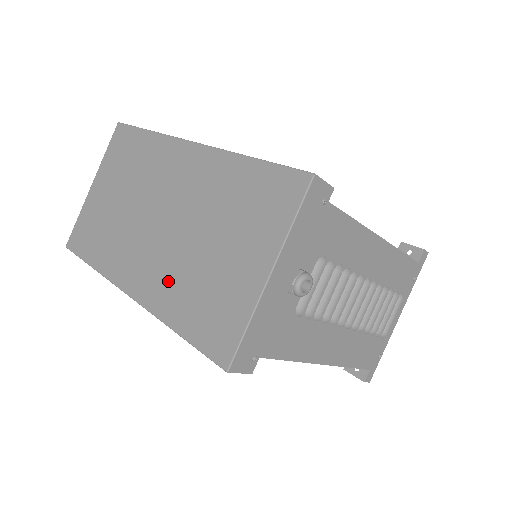
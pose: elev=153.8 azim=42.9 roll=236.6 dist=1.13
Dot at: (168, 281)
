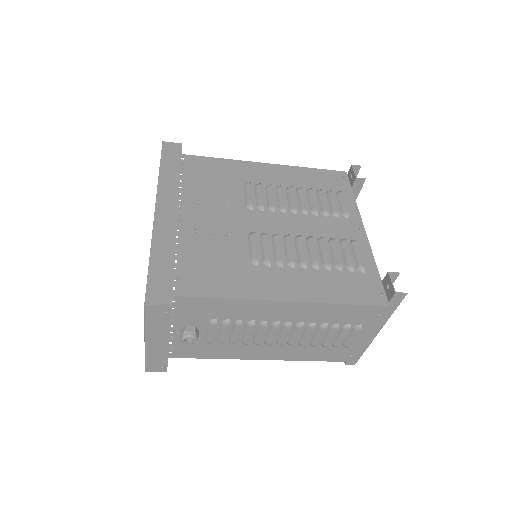
Dot at: occluded
